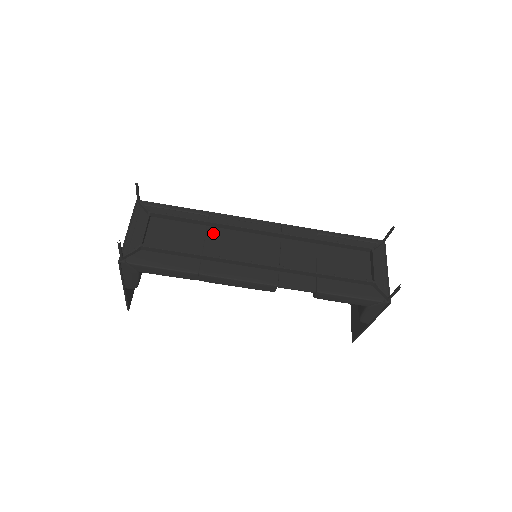
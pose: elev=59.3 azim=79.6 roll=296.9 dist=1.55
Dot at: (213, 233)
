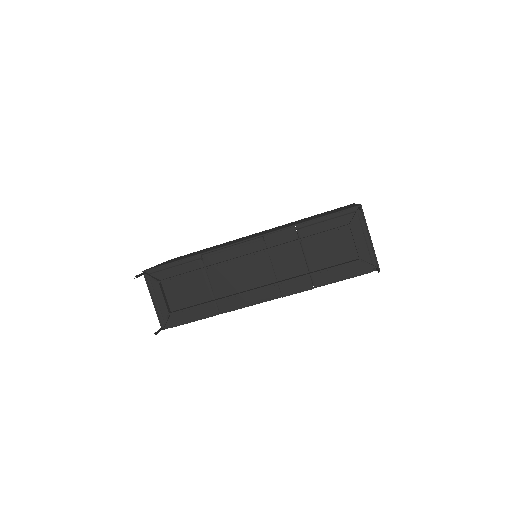
Dot at: (213, 273)
